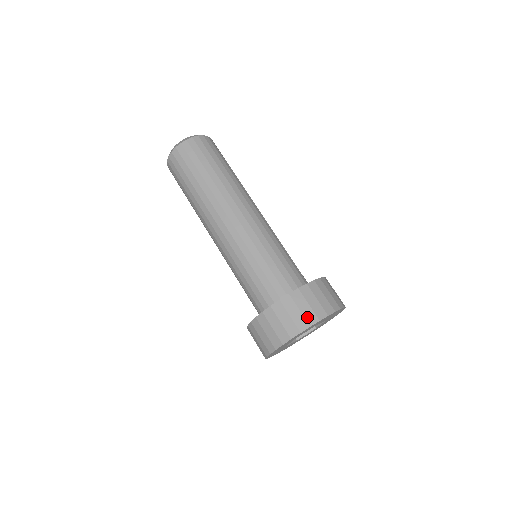
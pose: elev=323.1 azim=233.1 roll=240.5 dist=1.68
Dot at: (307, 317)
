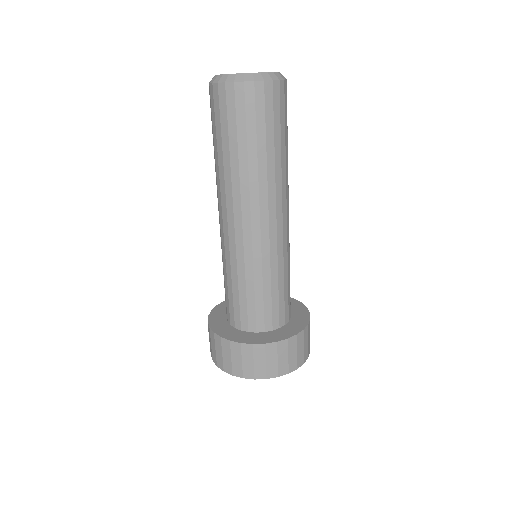
Dot at: (245, 370)
